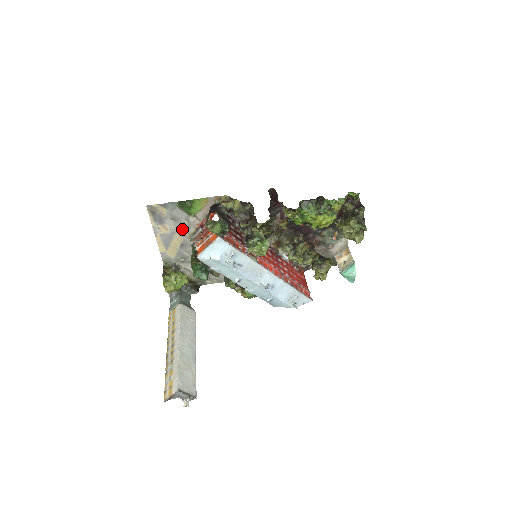
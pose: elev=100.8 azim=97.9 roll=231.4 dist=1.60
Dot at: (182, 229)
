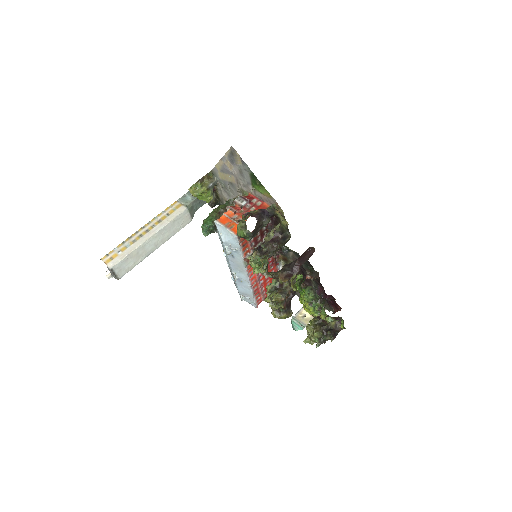
Dot at: (240, 181)
